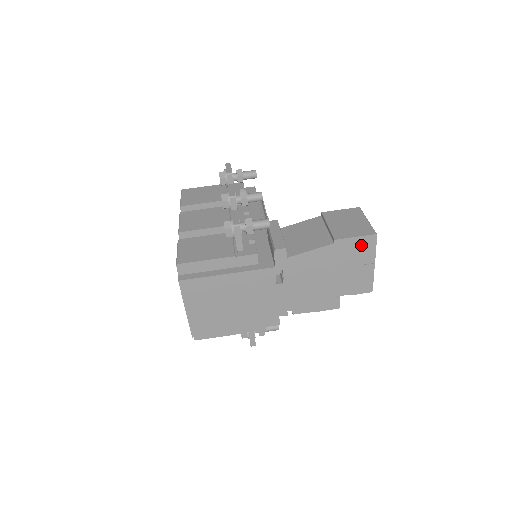
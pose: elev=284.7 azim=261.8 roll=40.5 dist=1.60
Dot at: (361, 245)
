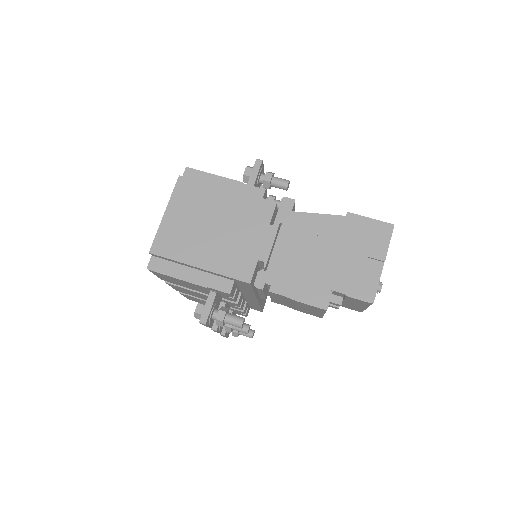
Dot at: (374, 231)
